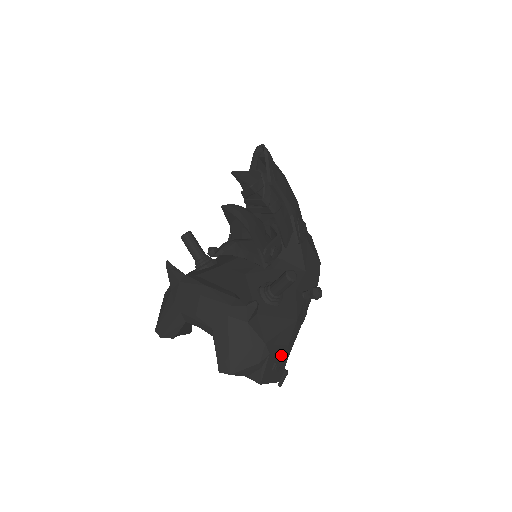
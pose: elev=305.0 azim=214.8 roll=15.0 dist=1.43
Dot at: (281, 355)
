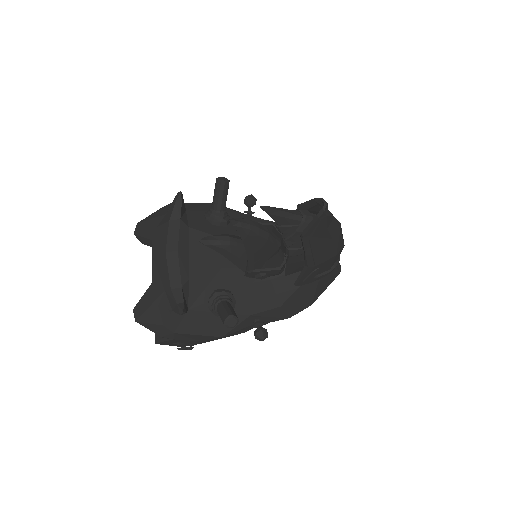
Dot at: (190, 342)
